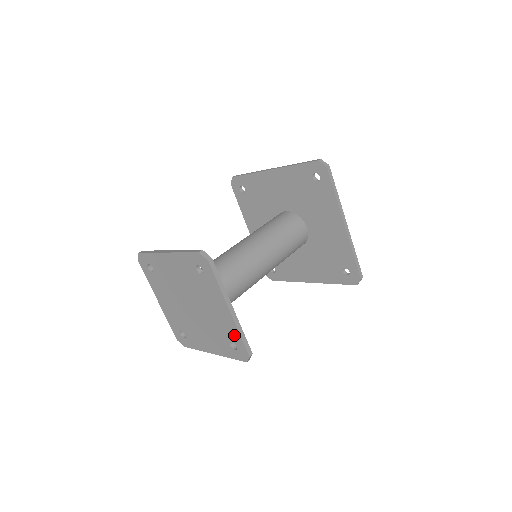
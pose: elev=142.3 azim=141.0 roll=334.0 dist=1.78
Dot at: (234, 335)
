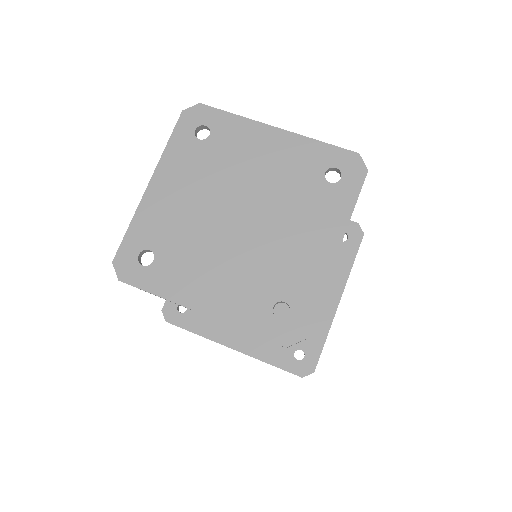
Dot at: (306, 292)
